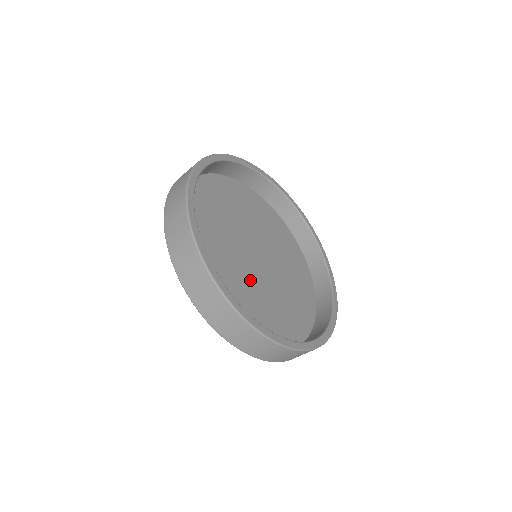
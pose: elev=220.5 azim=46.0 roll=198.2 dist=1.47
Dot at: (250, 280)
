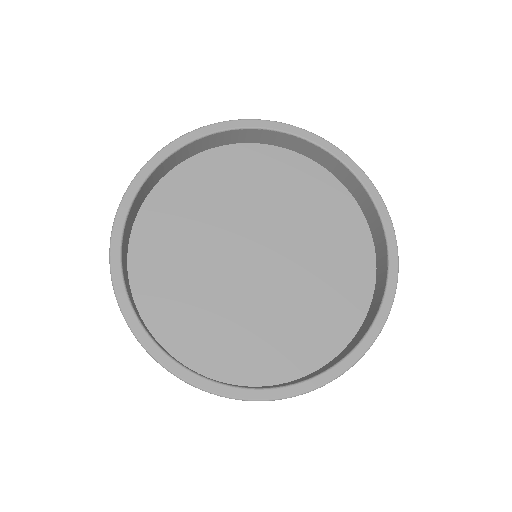
Dot at: (283, 290)
